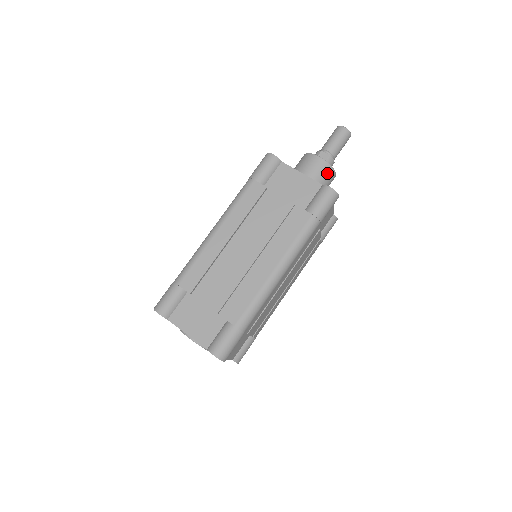
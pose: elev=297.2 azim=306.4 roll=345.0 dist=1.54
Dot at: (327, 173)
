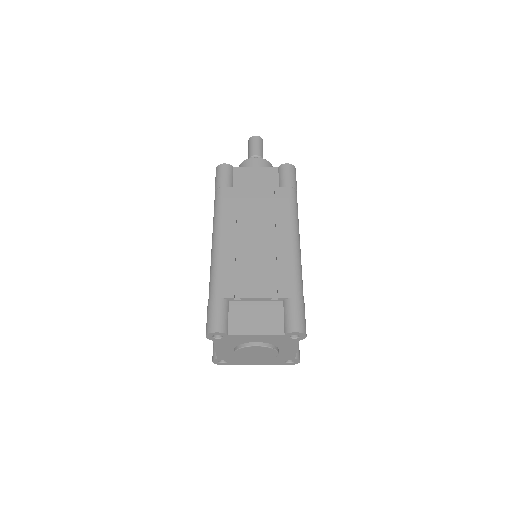
Dot at: occluded
